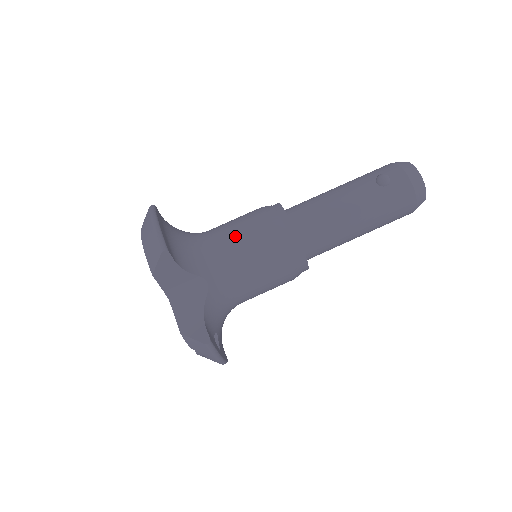
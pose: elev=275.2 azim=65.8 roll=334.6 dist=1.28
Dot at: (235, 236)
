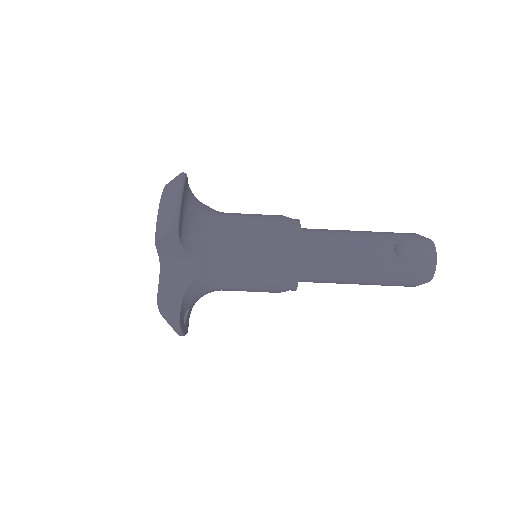
Dot at: (245, 236)
